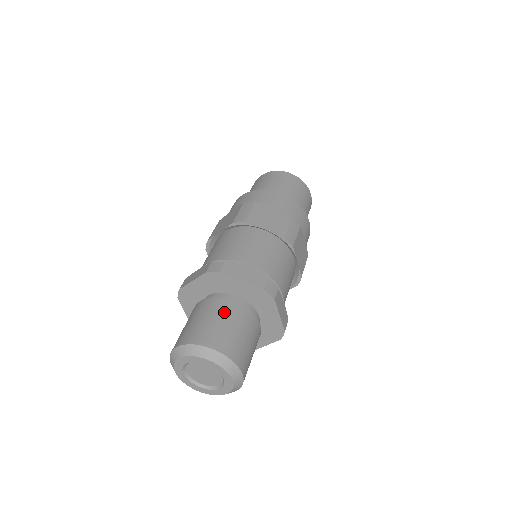
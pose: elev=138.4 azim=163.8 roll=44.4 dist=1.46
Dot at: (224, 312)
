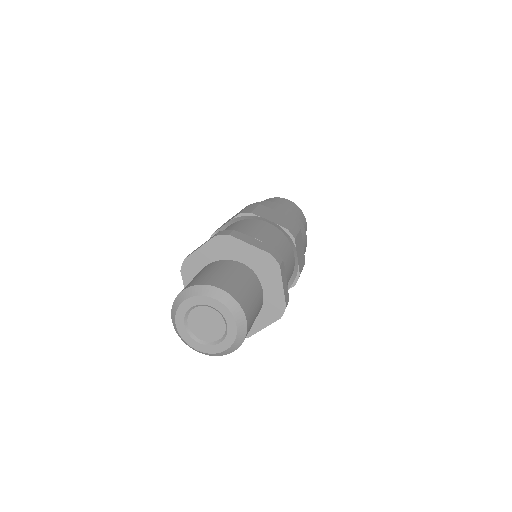
Dot at: (231, 268)
